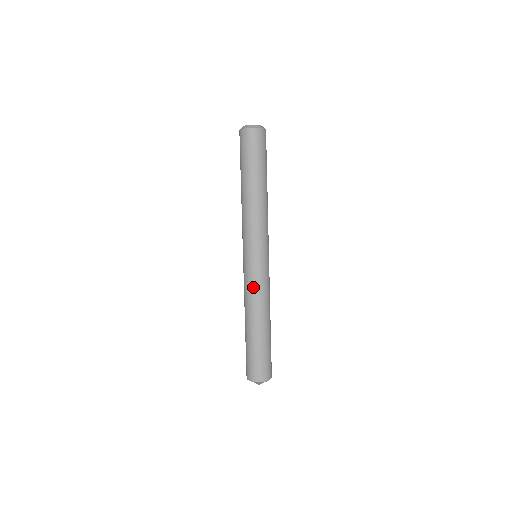
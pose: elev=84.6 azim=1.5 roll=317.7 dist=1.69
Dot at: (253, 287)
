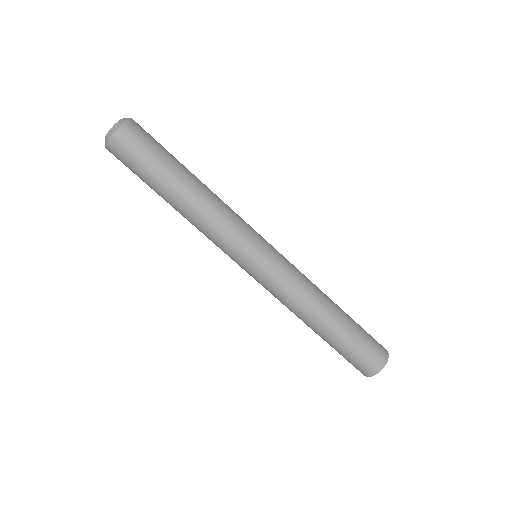
Dot at: (275, 296)
